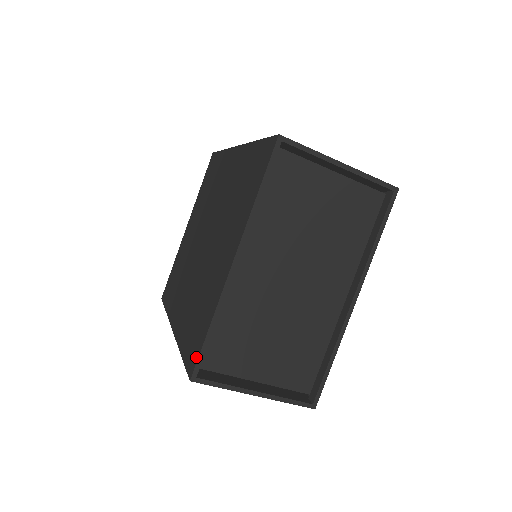
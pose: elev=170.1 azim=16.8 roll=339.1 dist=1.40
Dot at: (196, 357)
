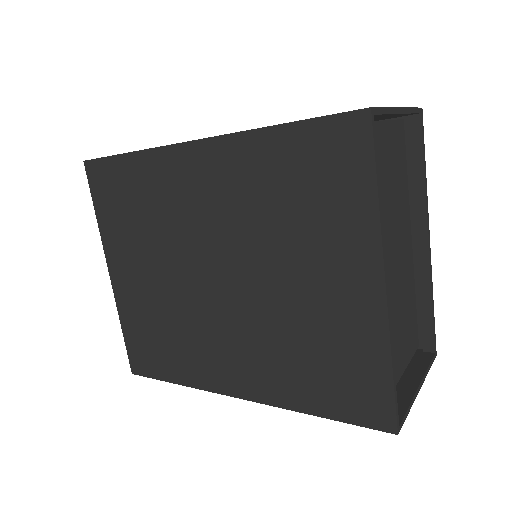
Dot at: (388, 409)
